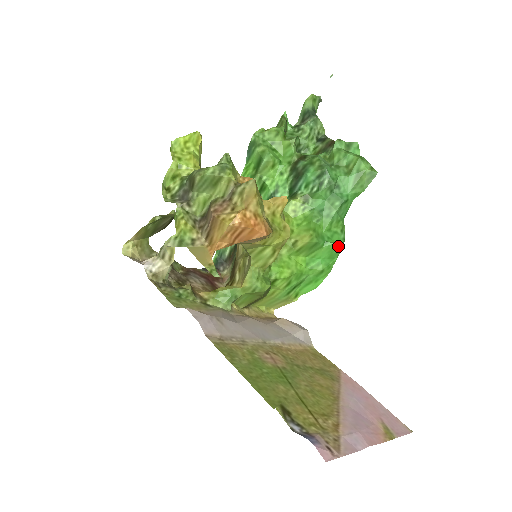
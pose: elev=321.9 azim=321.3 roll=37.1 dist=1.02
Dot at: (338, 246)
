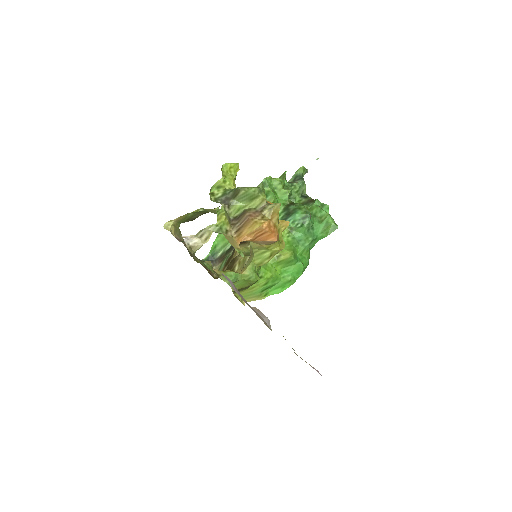
Dot at: (305, 267)
